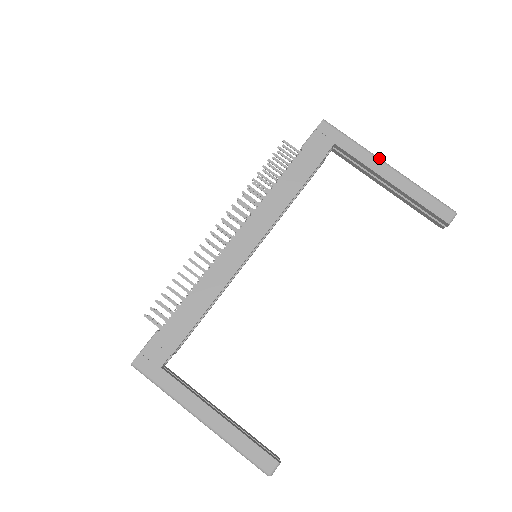
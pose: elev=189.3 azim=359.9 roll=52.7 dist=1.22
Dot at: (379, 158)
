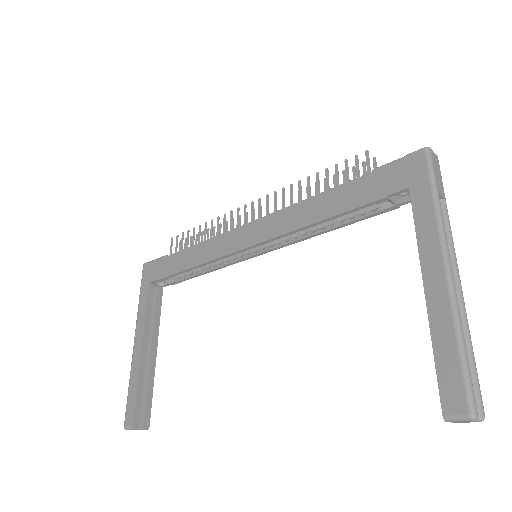
Dot at: (444, 245)
